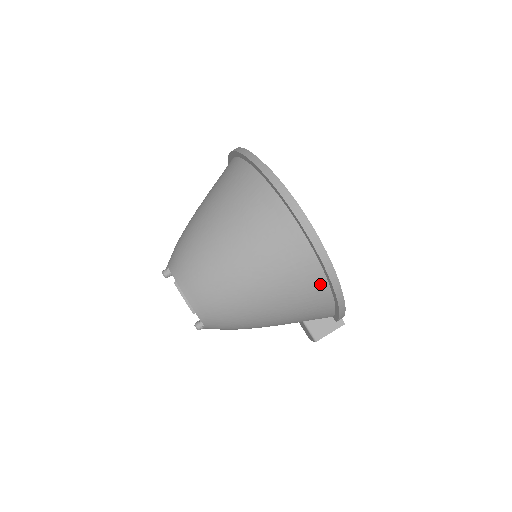
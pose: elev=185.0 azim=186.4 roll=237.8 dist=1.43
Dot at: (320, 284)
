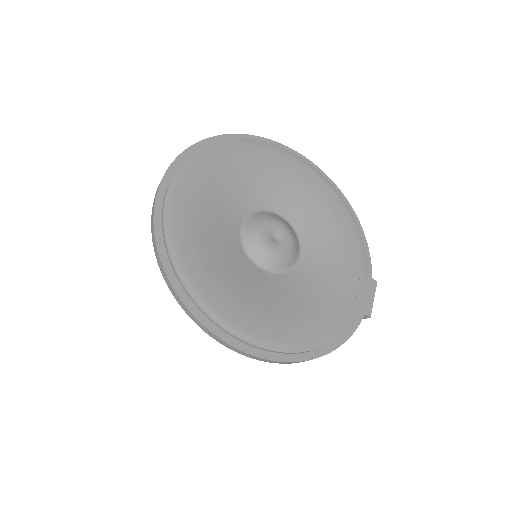
Dot at: occluded
